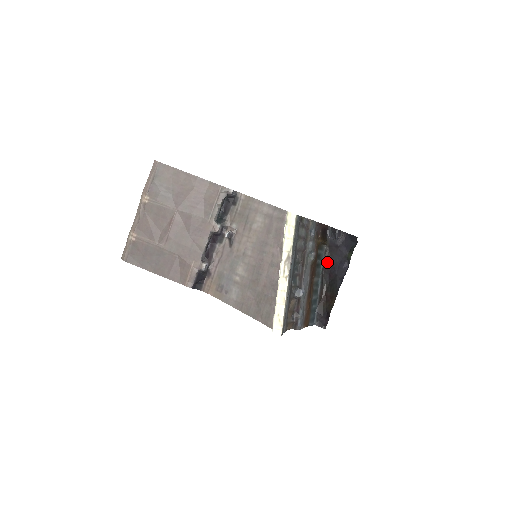
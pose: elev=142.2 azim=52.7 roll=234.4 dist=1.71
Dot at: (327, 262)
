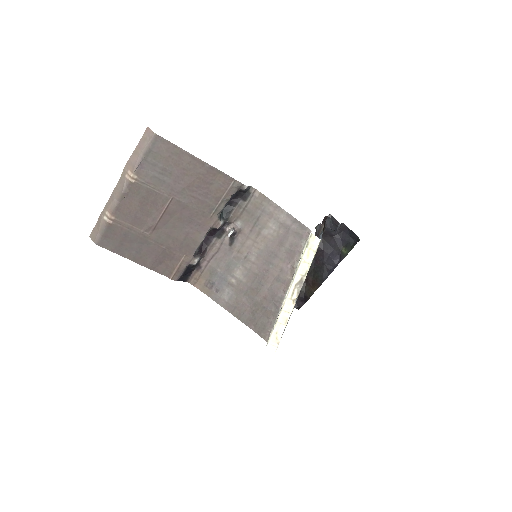
Dot at: occluded
